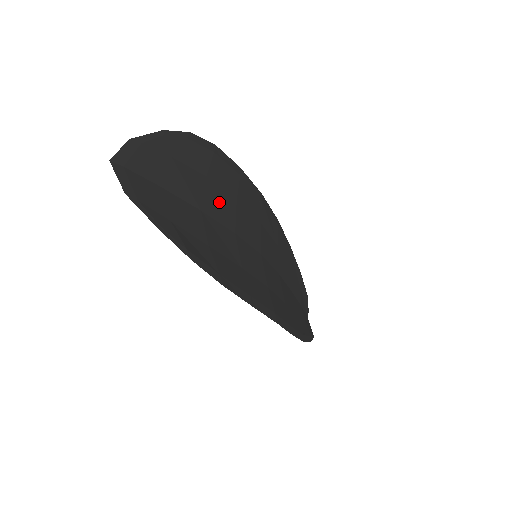
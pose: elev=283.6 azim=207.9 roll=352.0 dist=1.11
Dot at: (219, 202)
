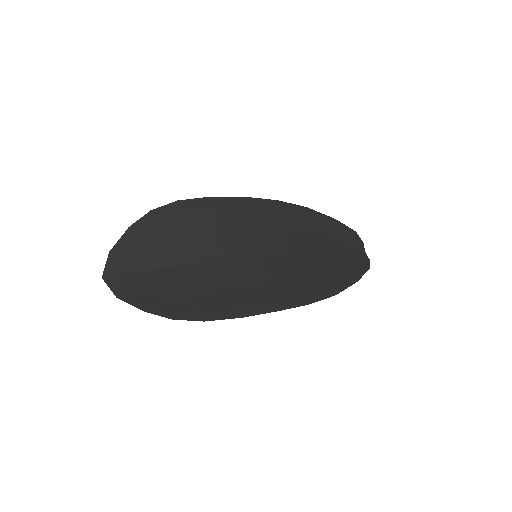
Dot at: (198, 243)
